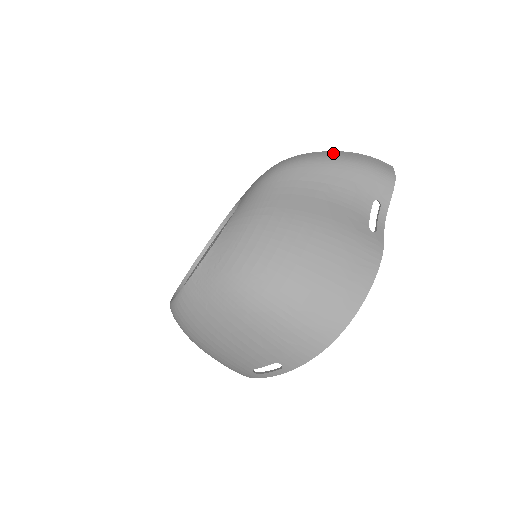
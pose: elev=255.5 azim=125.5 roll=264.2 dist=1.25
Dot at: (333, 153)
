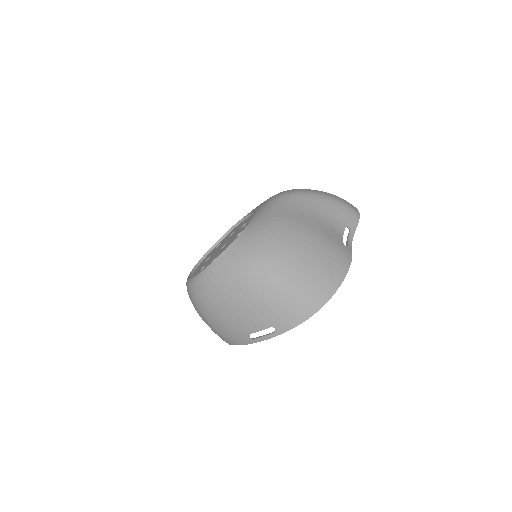
Dot at: (320, 192)
